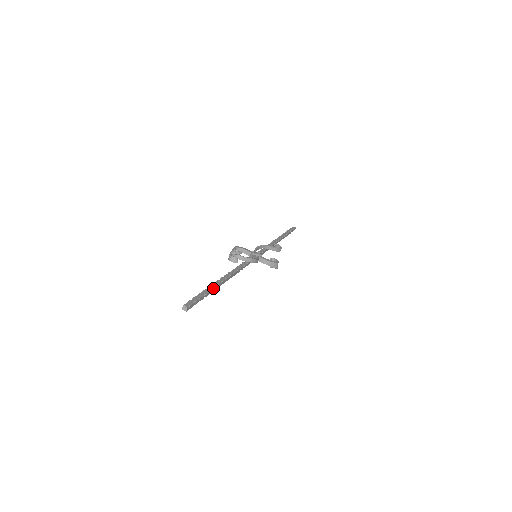
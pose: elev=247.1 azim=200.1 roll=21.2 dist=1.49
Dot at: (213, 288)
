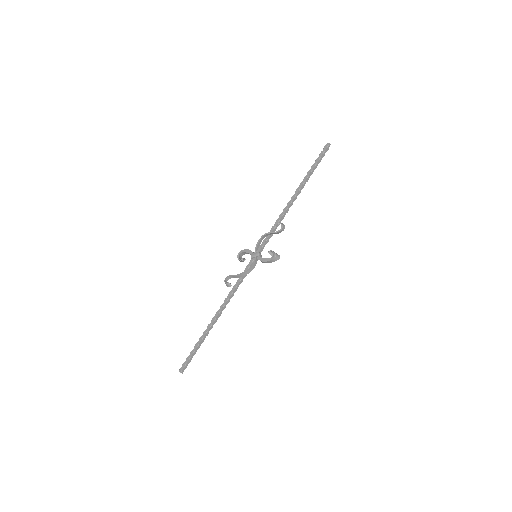
Dot at: (203, 338)
